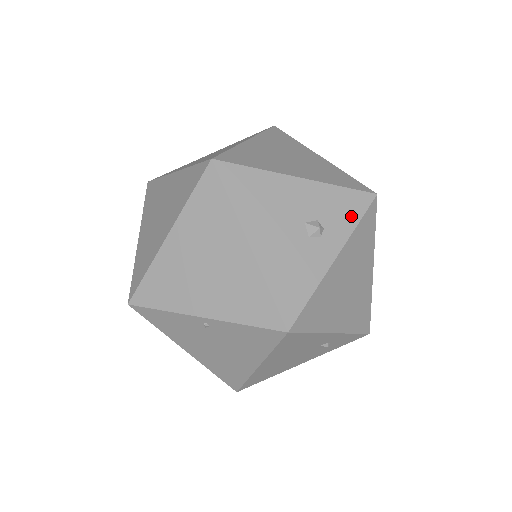
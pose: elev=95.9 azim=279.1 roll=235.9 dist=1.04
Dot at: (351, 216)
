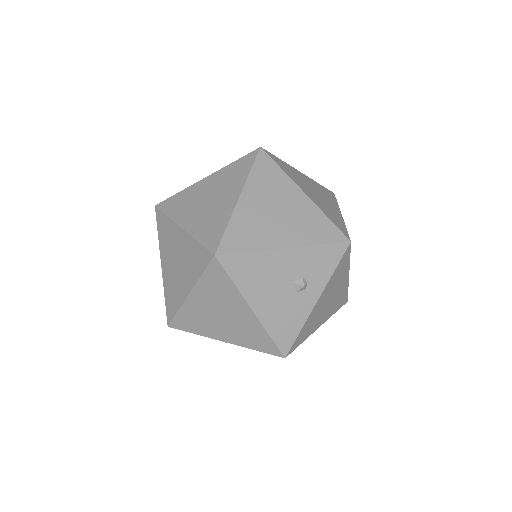
Dot at: (329, 266)
